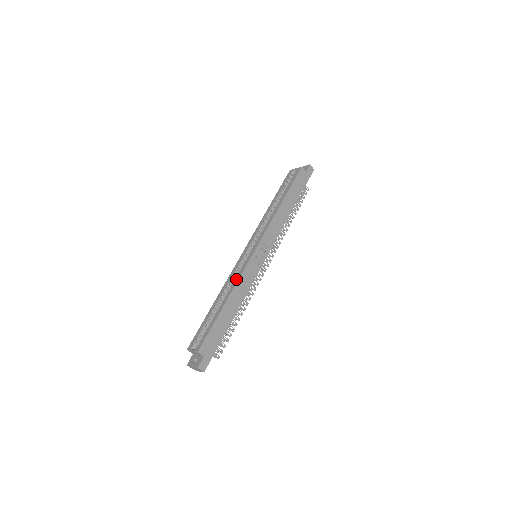
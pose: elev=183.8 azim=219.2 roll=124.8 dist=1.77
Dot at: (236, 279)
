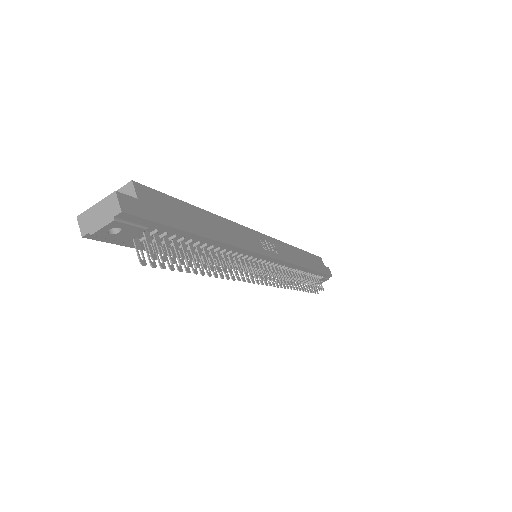
Dot at: occluded
